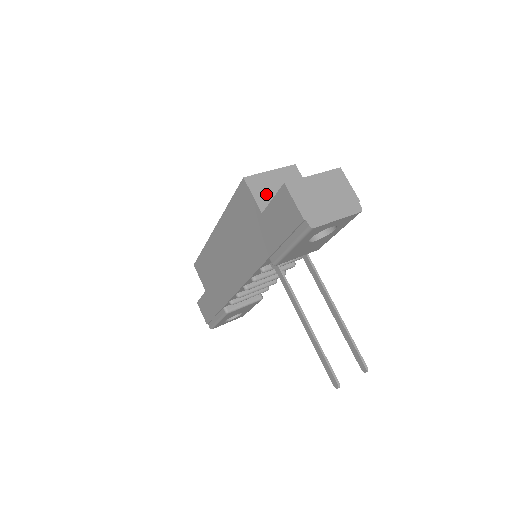
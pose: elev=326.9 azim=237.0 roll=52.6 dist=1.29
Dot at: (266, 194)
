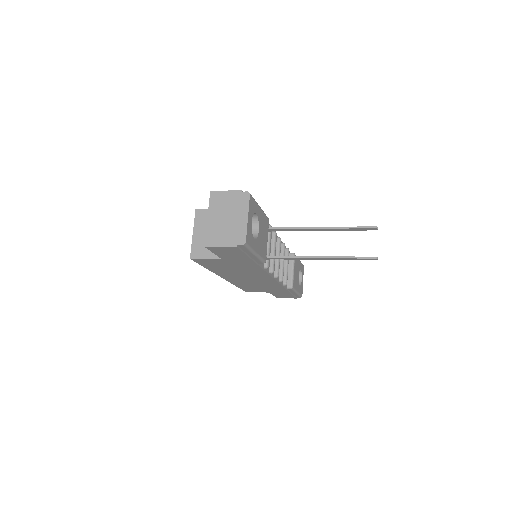
Dot at: occluded
